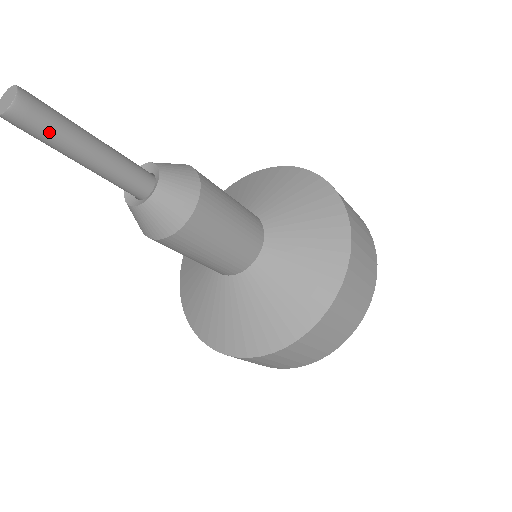
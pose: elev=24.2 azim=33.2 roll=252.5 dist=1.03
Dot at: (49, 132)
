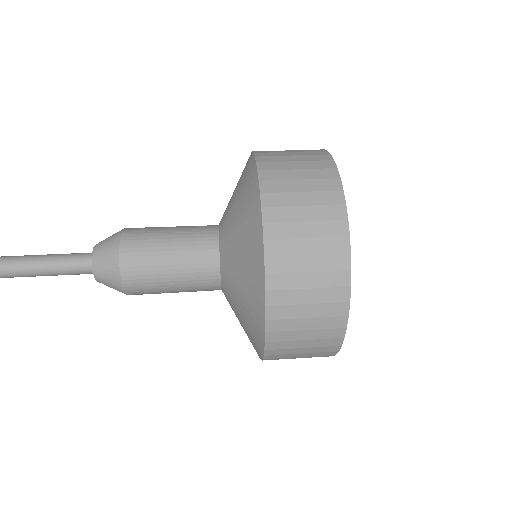
Dot at: occluded
